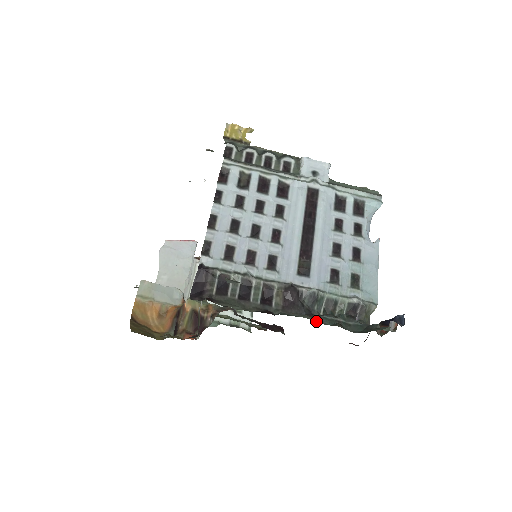
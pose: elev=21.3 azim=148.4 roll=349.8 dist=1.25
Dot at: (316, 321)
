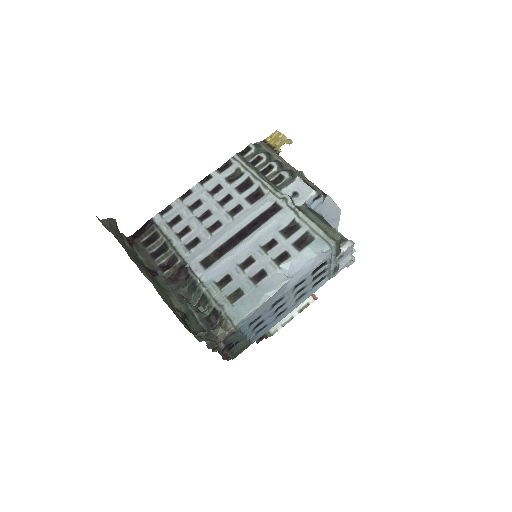
Dot at: (171, 299)
